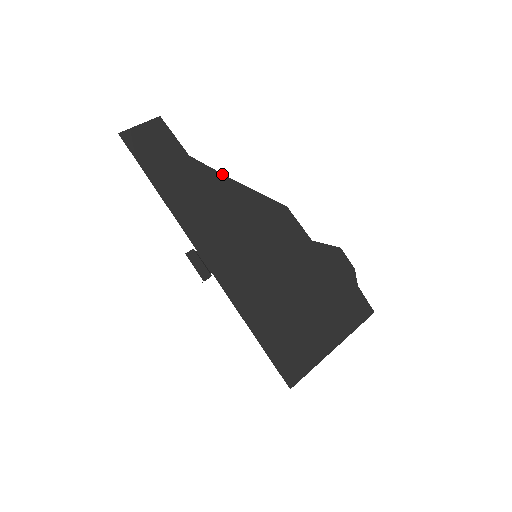
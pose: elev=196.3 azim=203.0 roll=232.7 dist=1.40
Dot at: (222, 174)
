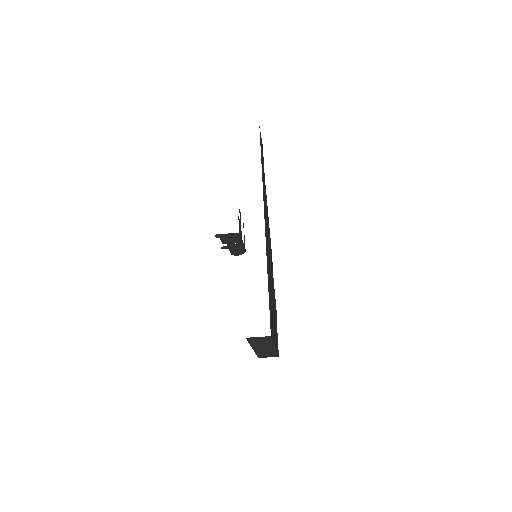
Dot at: occluded
